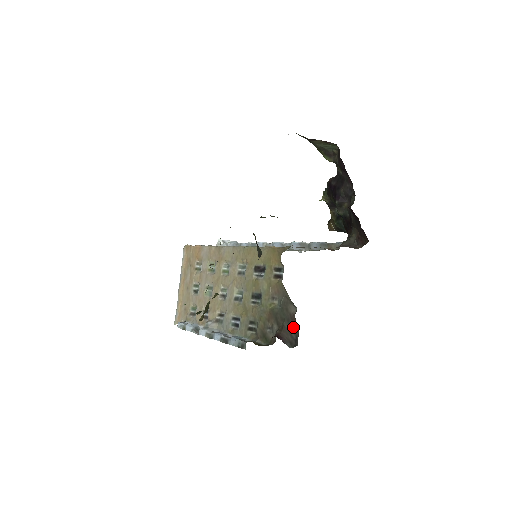
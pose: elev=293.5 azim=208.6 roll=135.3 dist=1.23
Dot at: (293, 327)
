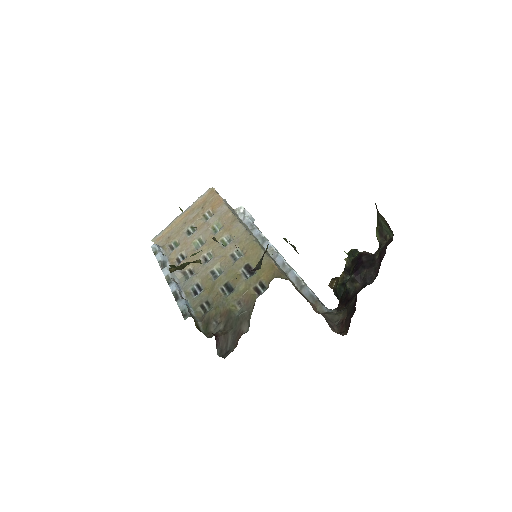
Dot at: (234, 341)
